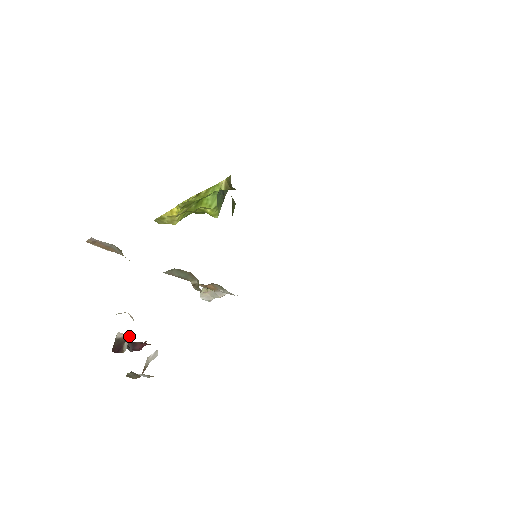
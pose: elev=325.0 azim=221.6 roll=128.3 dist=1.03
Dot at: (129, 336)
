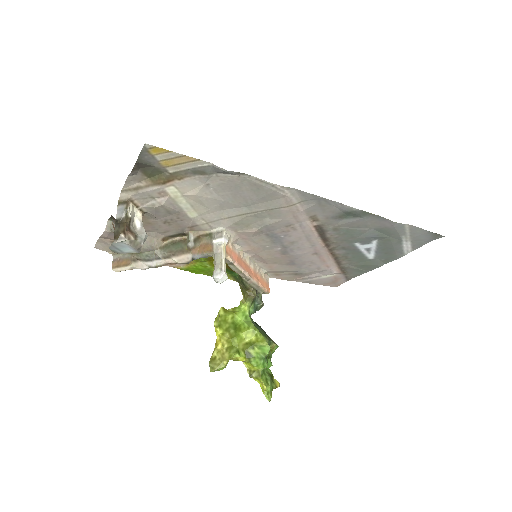
Dot at: occluded
